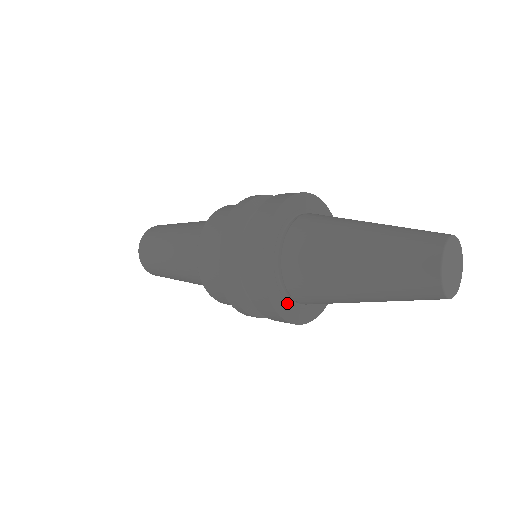
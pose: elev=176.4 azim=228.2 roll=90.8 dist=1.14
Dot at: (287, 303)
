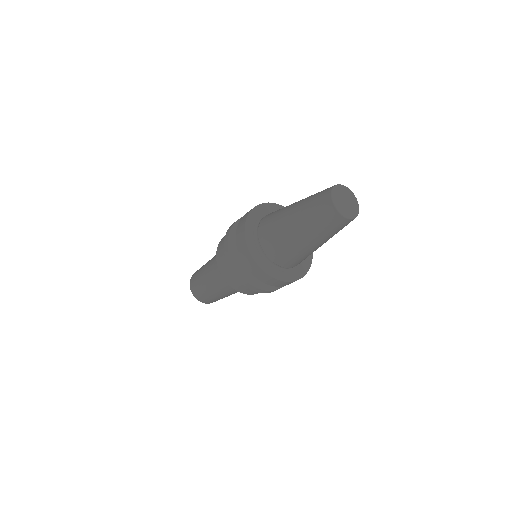
Dot at: (254, 239)
